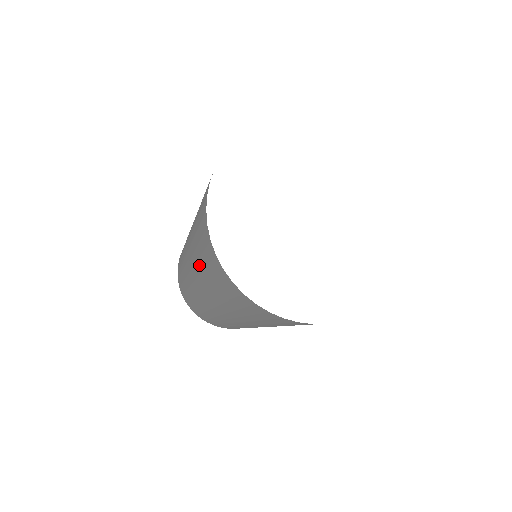
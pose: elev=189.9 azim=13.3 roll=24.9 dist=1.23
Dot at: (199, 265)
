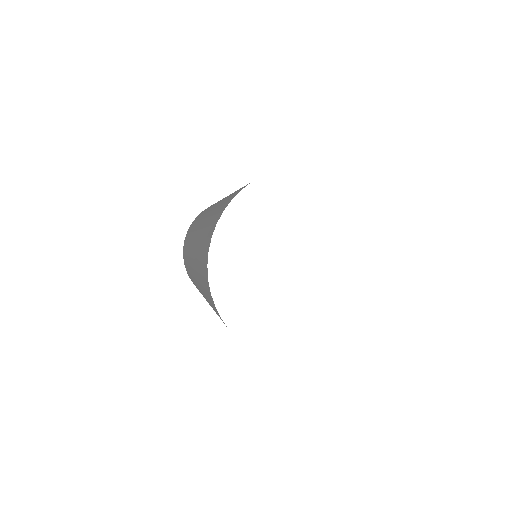
Dot at: (203, 231)
